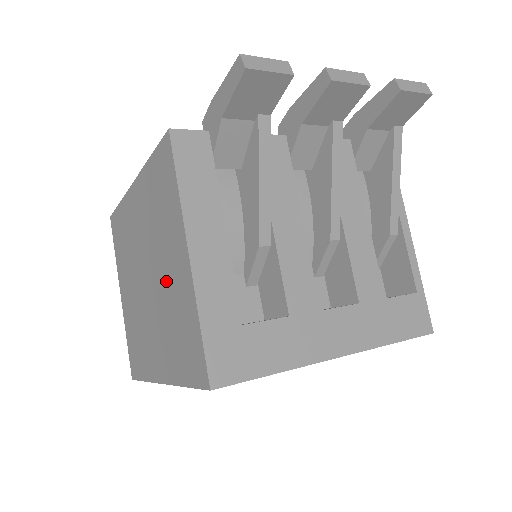
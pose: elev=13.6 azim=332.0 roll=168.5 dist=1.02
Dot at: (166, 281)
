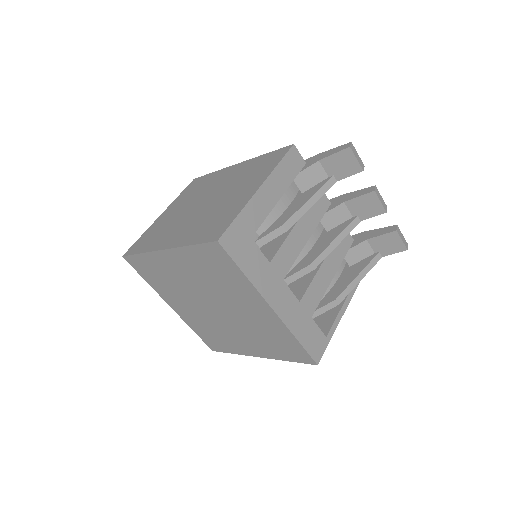
Dot at: (225, 201)
